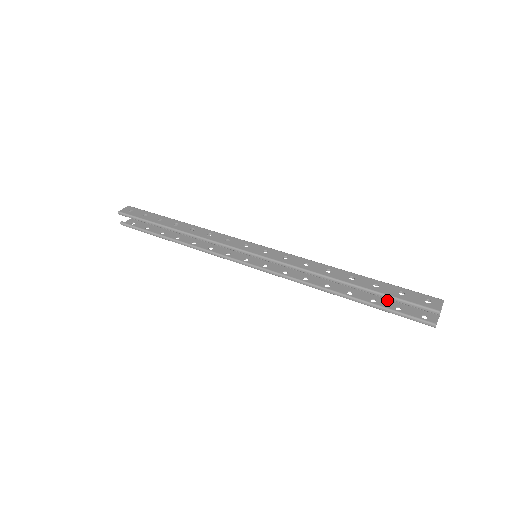
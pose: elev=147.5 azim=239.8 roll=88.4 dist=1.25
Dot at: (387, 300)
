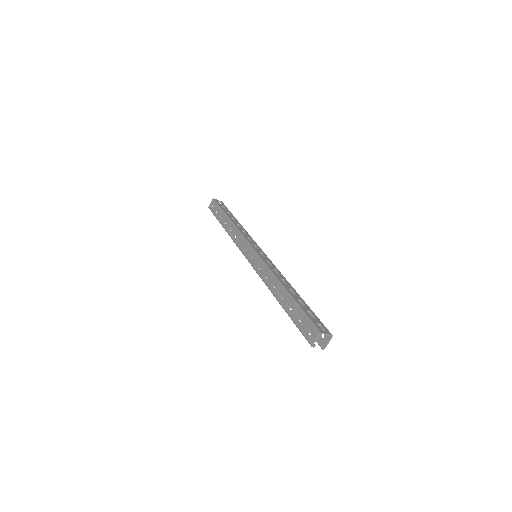
Dot at: occluded
